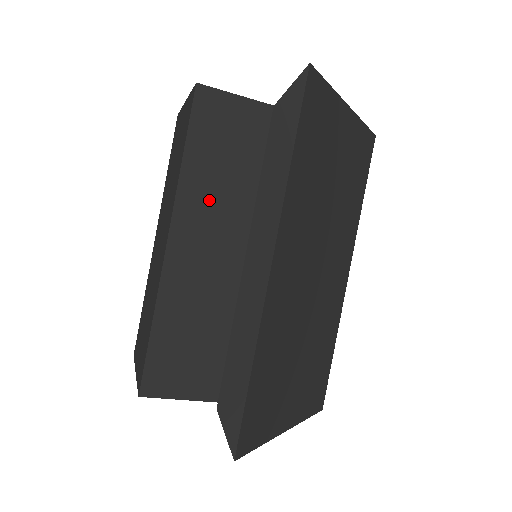
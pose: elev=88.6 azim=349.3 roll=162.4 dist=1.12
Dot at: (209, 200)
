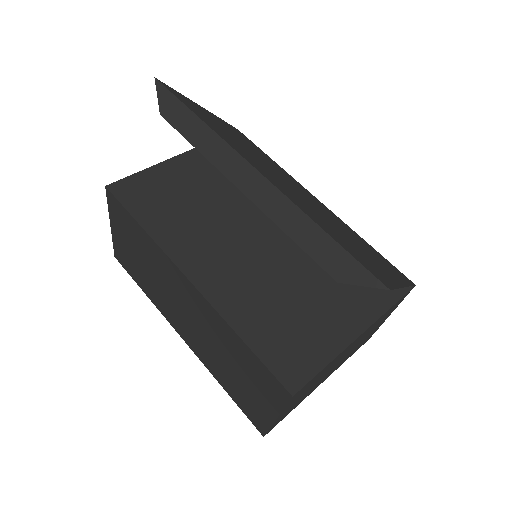
Dot at: (186, 235)
